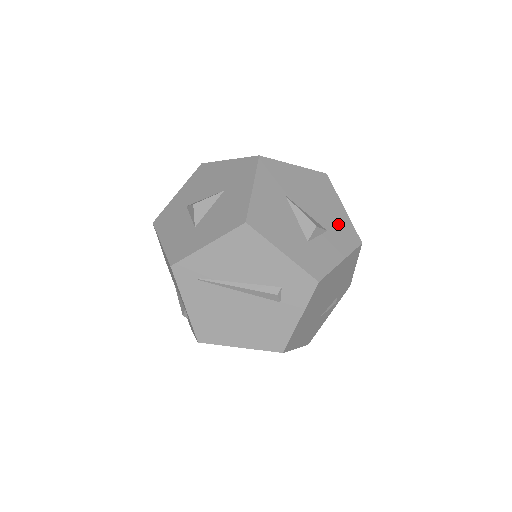
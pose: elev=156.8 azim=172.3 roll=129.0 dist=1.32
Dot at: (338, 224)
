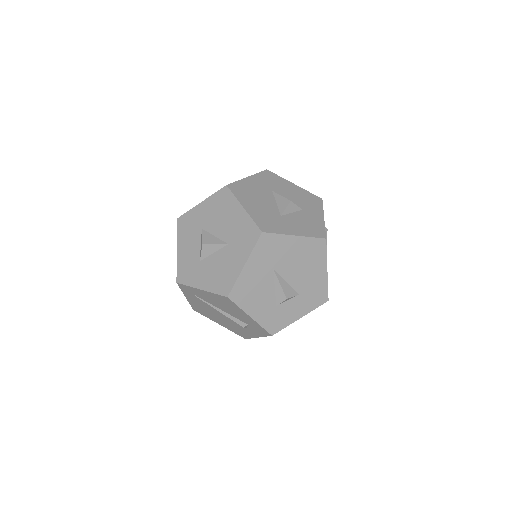
Dot at: (313, 287)
